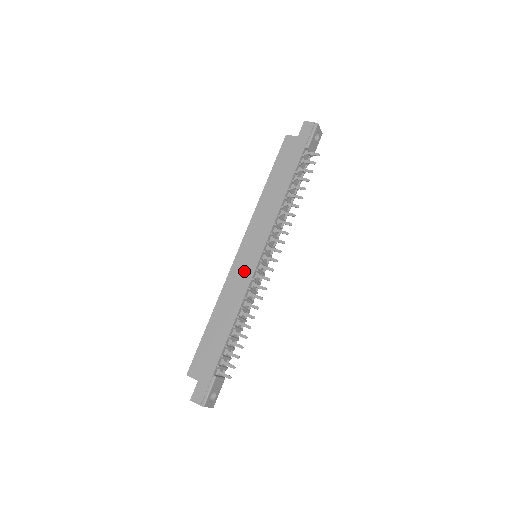
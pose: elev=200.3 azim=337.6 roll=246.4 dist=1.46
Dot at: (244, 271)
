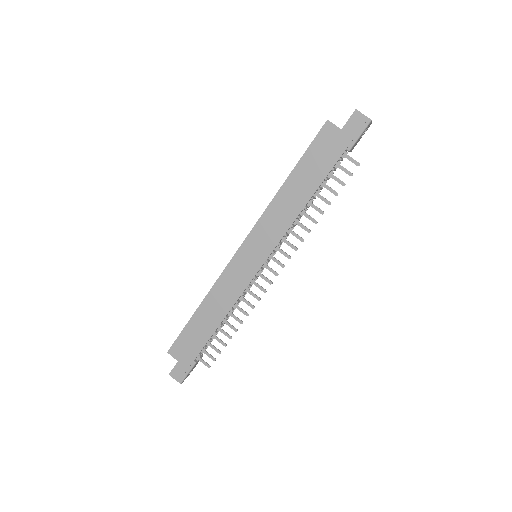
Dot at: (241, 275)
